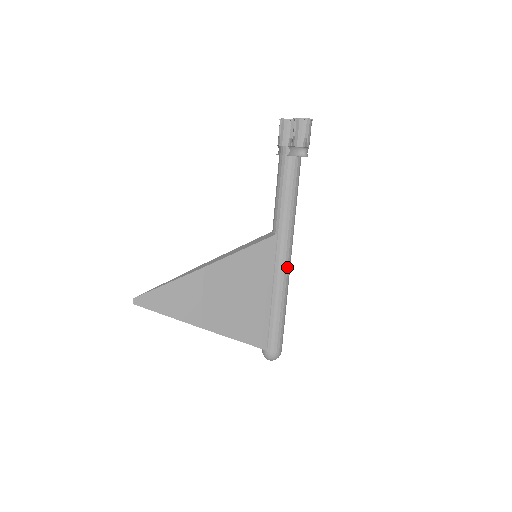
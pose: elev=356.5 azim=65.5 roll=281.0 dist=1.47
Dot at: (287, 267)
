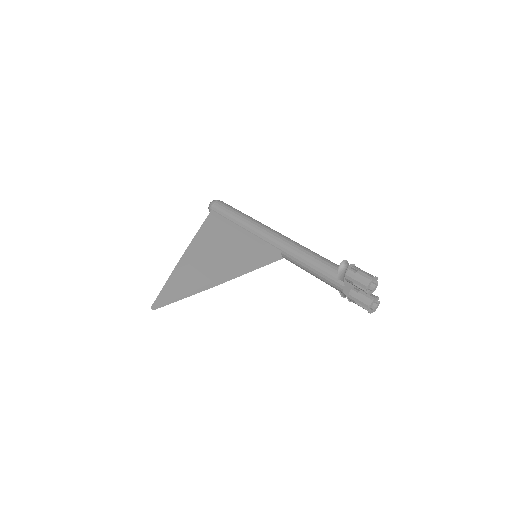
Dot at: occluded
